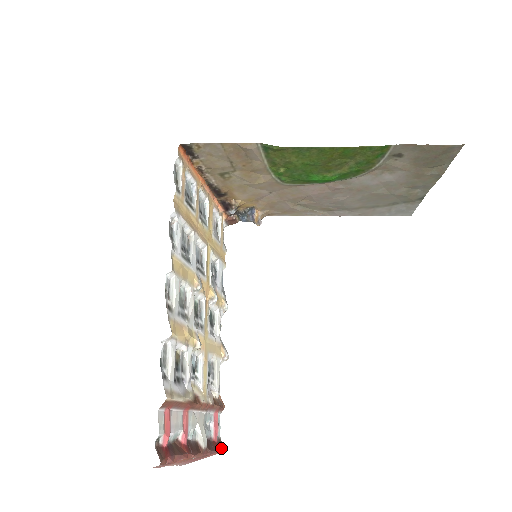
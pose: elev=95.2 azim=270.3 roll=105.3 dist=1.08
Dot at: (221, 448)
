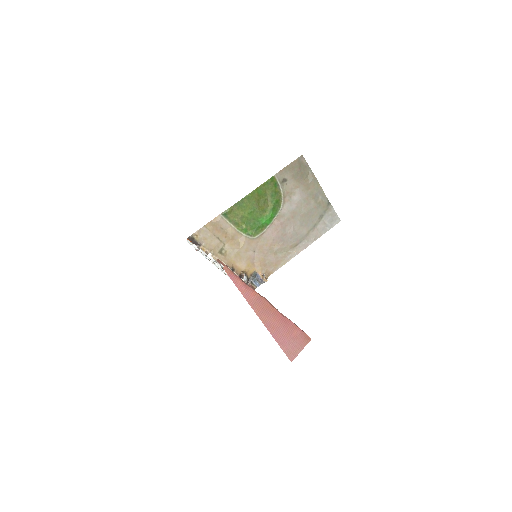
Dot at: (305, 333)
